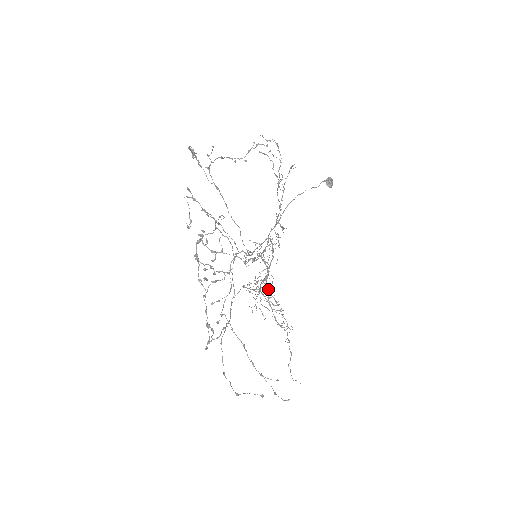
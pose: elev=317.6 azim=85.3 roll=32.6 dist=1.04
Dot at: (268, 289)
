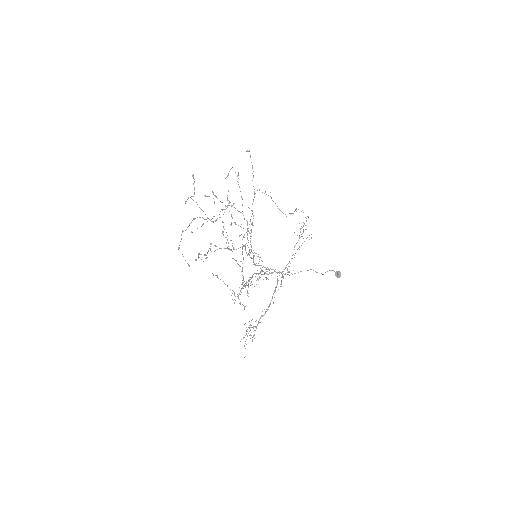
Dot at: occluded
